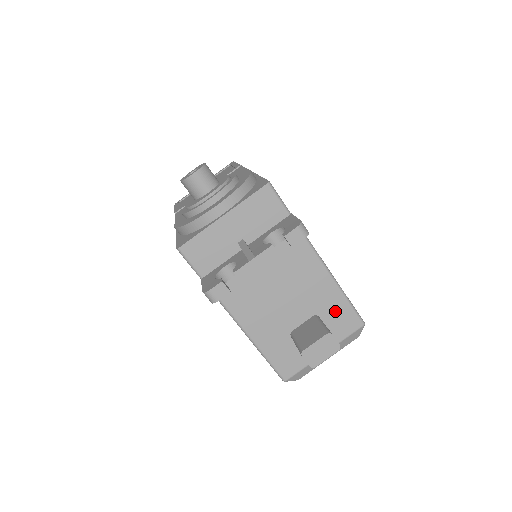
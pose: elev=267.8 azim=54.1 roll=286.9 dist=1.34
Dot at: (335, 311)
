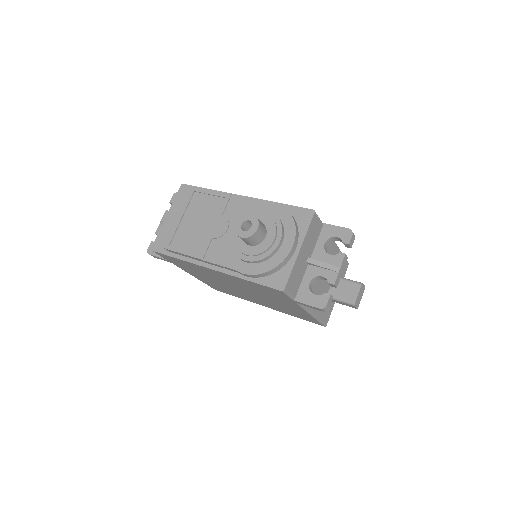
Dot at: occluded
